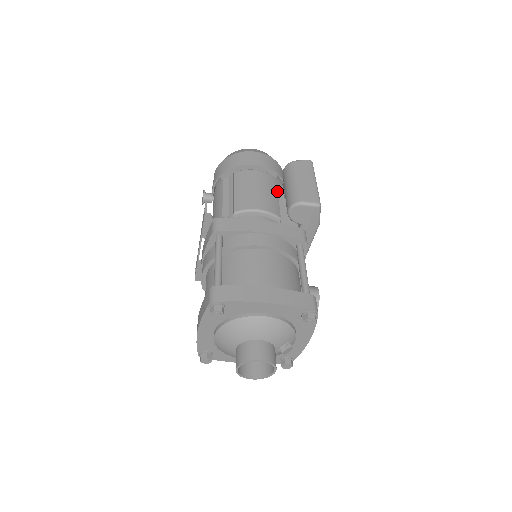
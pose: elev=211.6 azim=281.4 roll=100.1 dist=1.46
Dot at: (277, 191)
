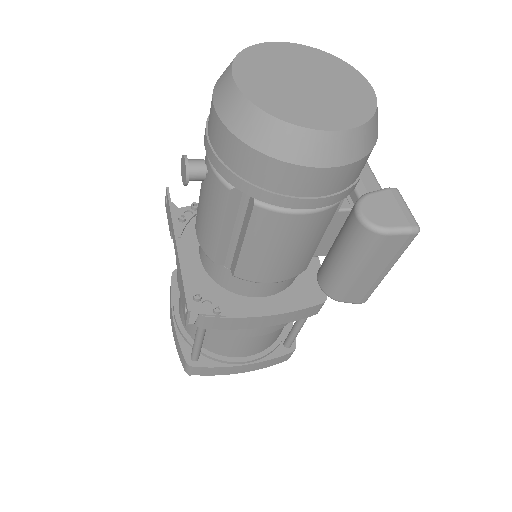
Dot at: (325, 229)
